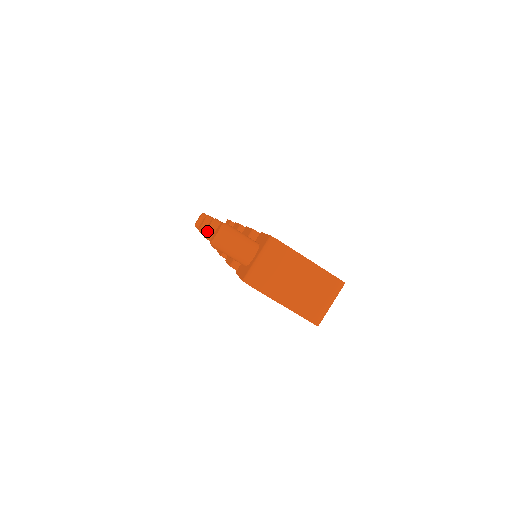
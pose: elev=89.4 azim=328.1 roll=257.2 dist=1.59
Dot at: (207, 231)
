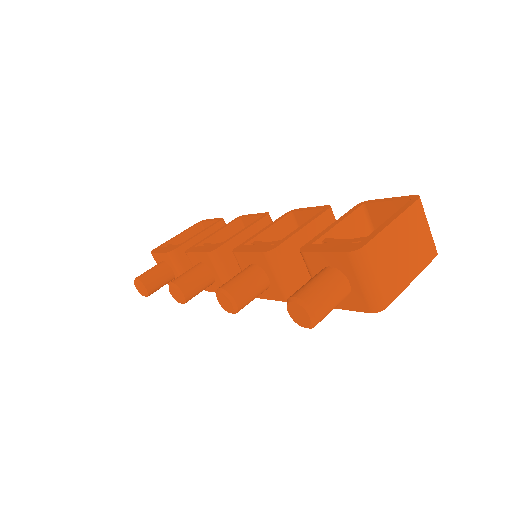
Dot at: (235, 308)
